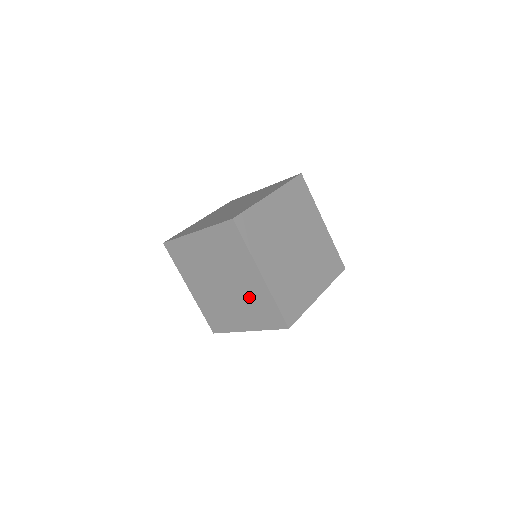
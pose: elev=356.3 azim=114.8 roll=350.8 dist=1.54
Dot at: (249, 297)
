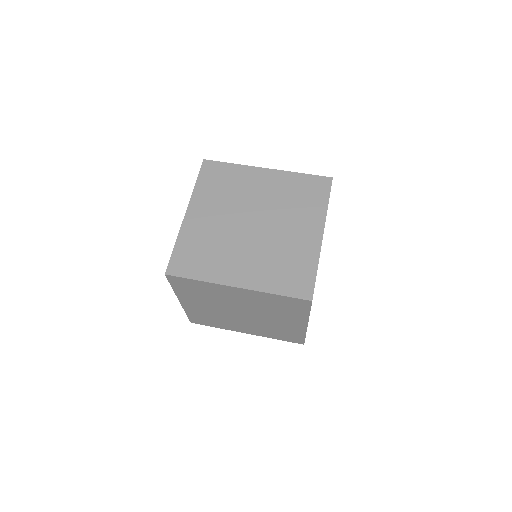
Dot at: (273, 327)
